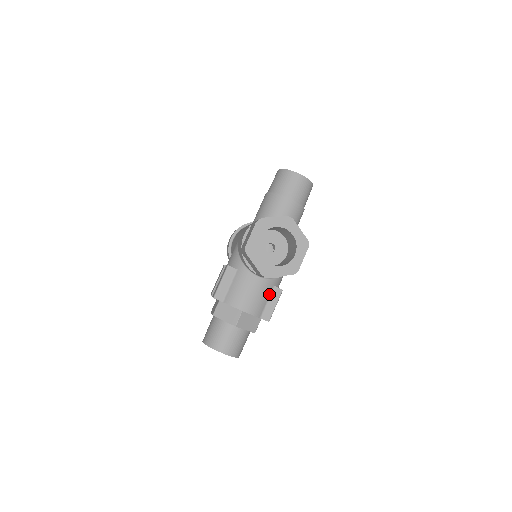
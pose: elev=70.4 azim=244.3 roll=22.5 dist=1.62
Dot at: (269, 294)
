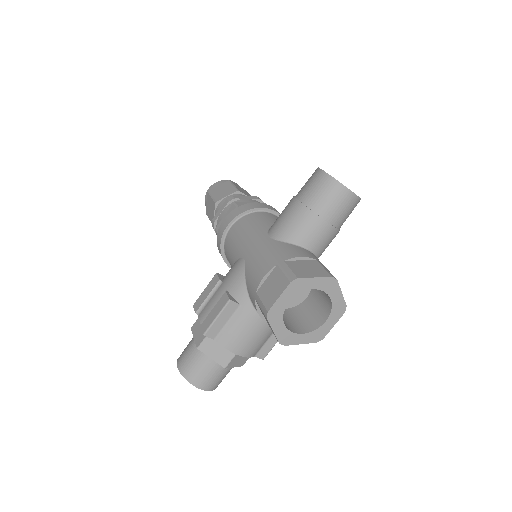
Dot at: (272, 333)
